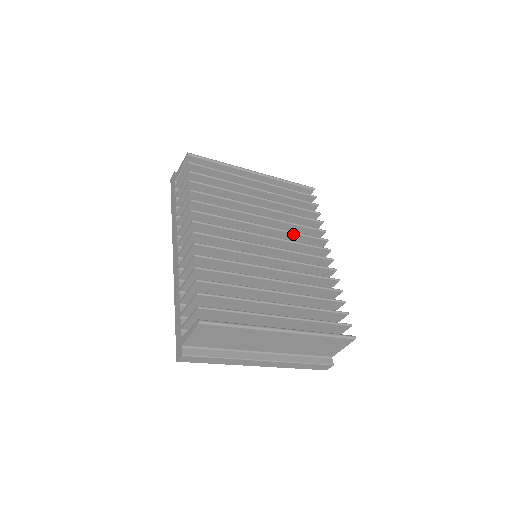
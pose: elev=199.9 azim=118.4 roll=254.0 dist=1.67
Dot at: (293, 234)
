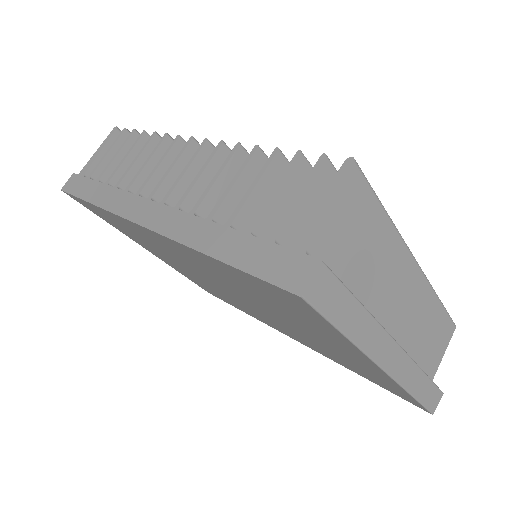
Dot at: occluded
